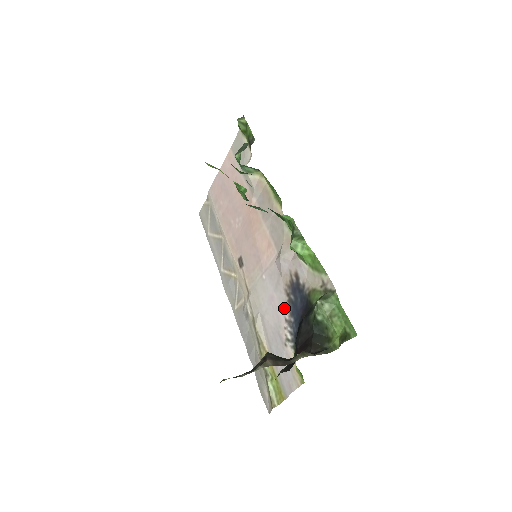
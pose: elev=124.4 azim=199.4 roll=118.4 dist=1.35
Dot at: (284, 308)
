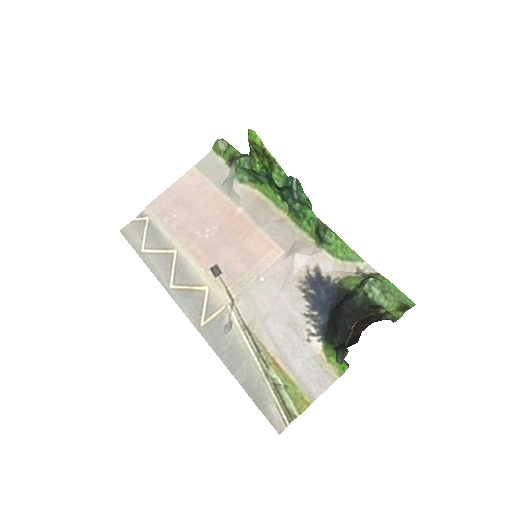
Dot at: (299, 305)
